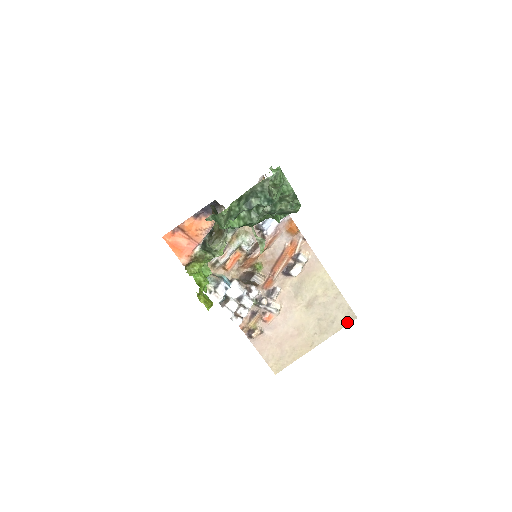
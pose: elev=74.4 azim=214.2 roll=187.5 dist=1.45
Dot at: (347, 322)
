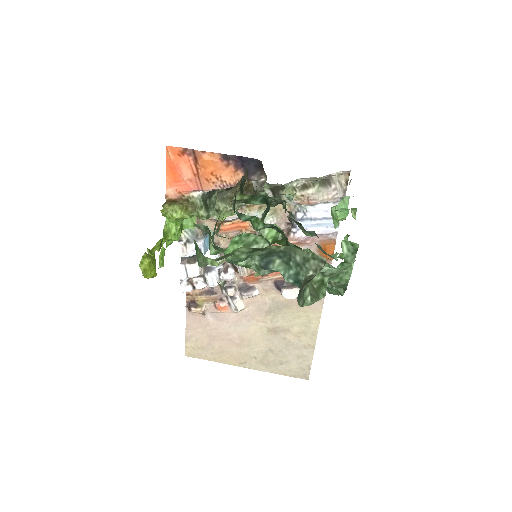
Dot at: (295, 375)
